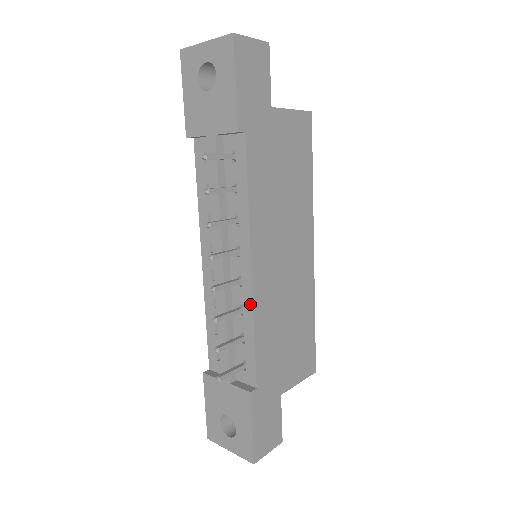
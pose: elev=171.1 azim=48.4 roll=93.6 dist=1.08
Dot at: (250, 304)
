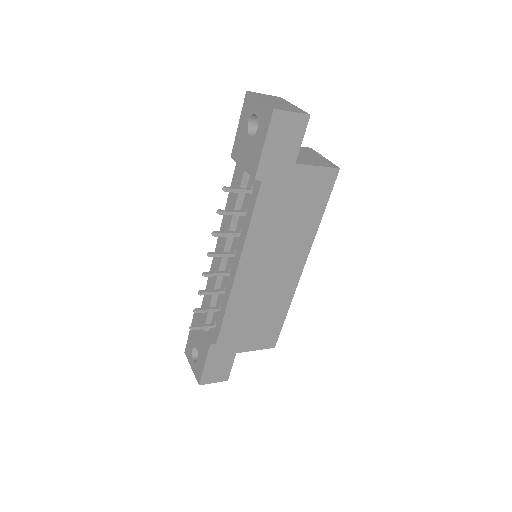
Dot at: (229, 292)
